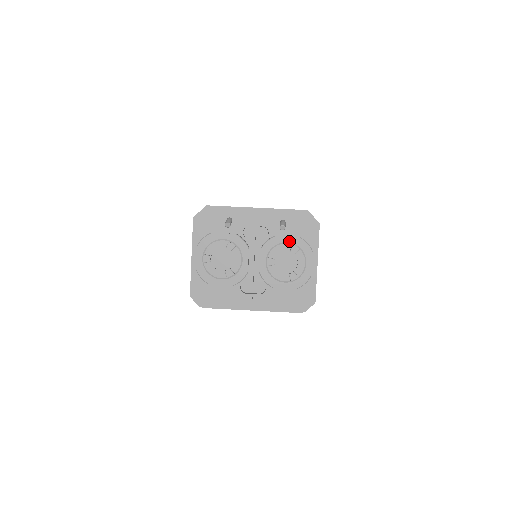
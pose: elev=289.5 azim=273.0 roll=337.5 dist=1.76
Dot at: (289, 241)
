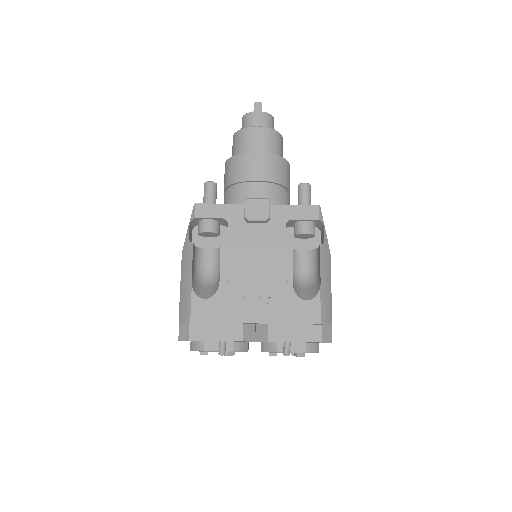
Dot at: (293, 352)
